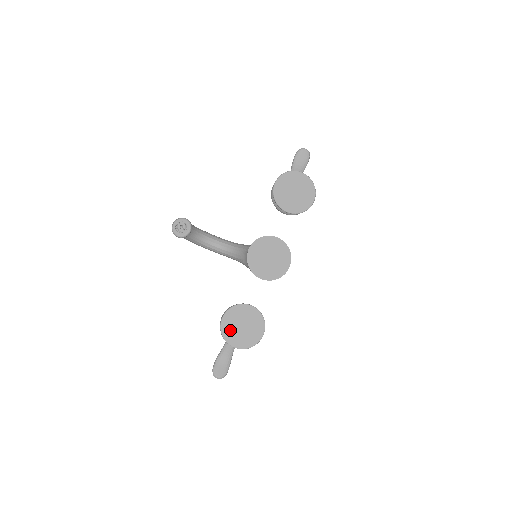
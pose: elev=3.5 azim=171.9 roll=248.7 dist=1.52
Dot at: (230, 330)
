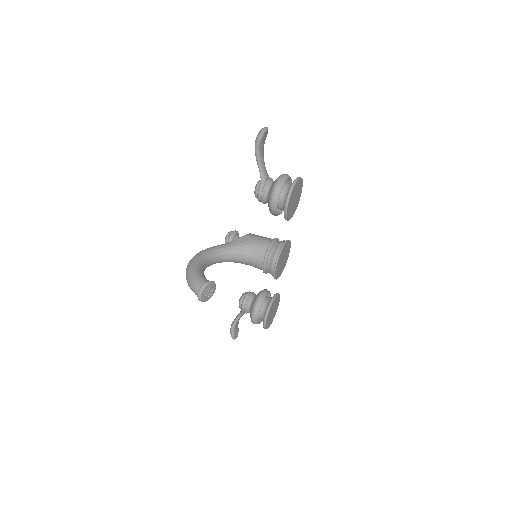
Dot at: (269, 322)
